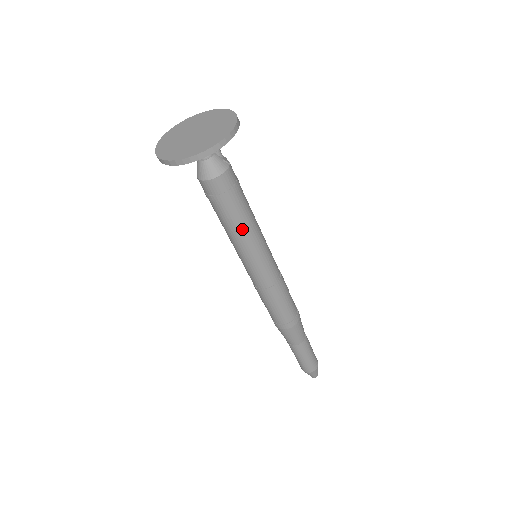
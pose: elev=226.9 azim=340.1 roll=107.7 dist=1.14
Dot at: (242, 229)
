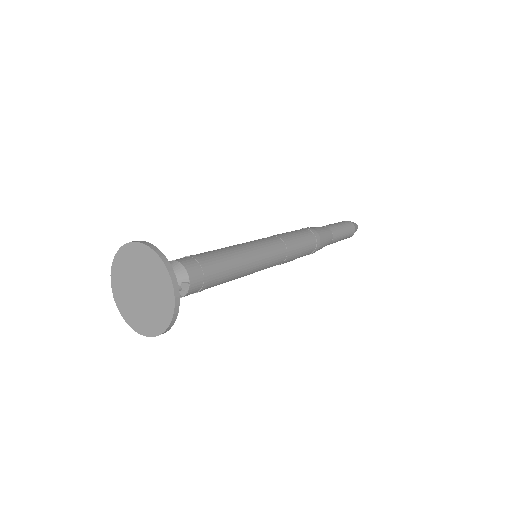
Dot at: occluded
